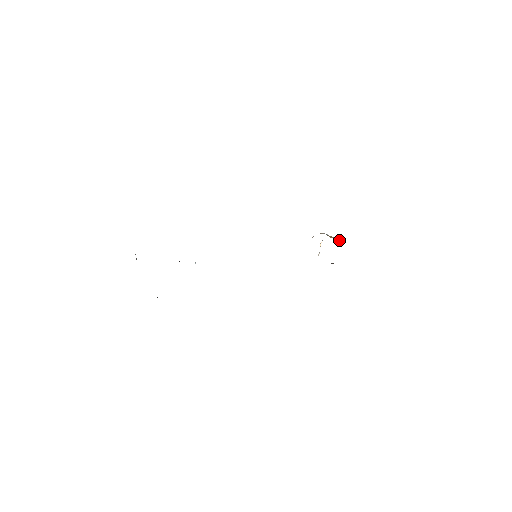
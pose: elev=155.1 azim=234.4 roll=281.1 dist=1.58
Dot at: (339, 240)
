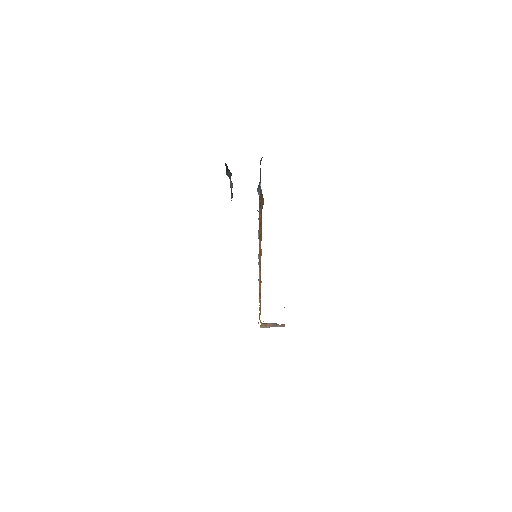
Dot at: occluded
